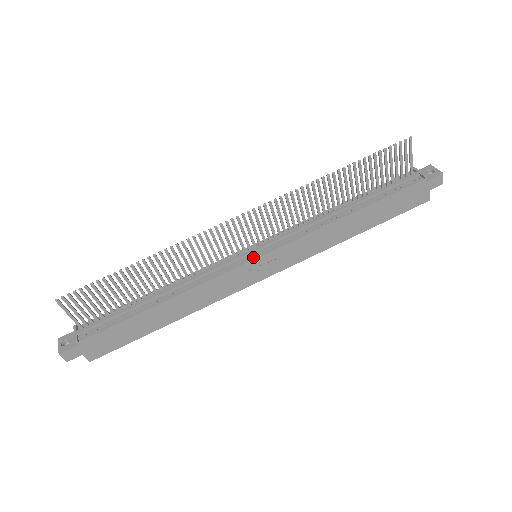
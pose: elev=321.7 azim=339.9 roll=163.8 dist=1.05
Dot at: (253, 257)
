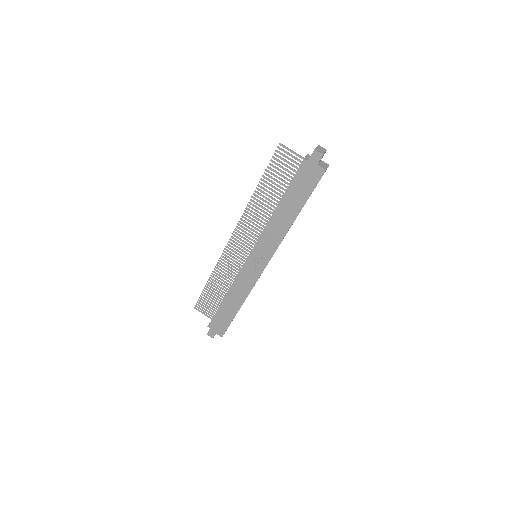
Dot at: (249, 258)
